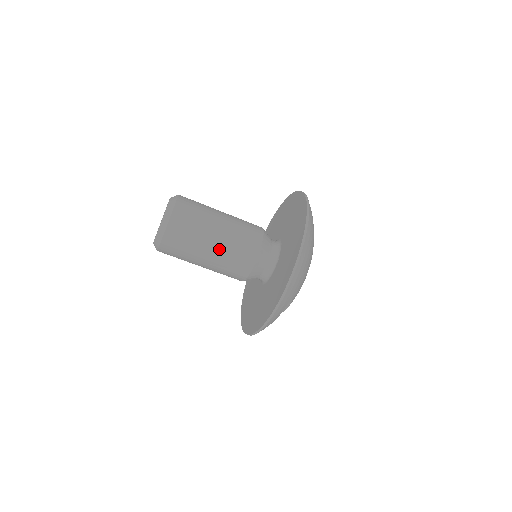
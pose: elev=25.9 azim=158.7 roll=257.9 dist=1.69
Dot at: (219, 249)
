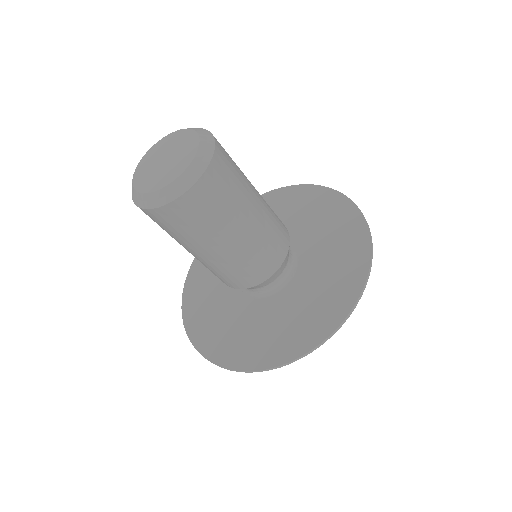
Dot at: (248, 238)
